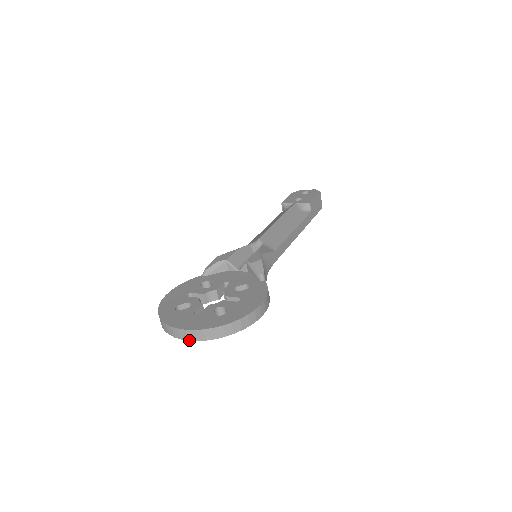
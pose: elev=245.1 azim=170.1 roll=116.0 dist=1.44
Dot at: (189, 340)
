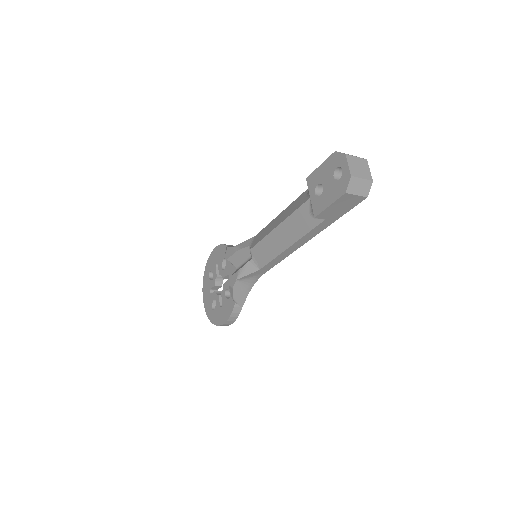
Dot at: occluded
